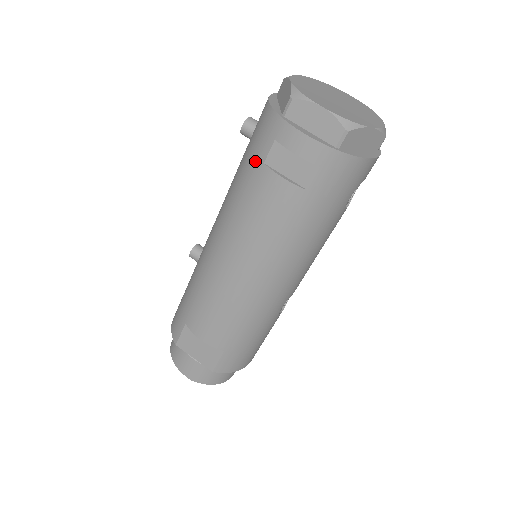
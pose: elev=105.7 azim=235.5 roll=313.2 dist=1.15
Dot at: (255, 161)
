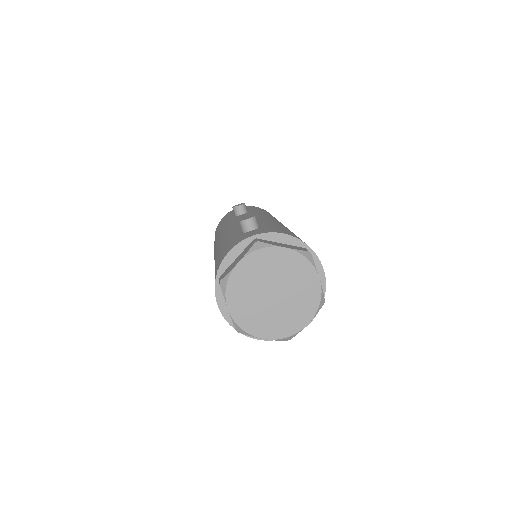
Dot at: (216, 263)
